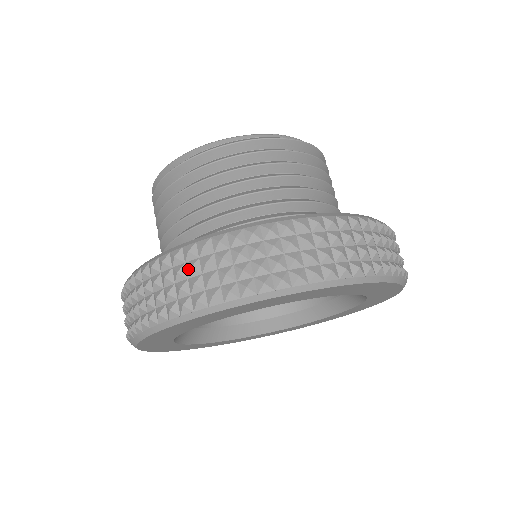
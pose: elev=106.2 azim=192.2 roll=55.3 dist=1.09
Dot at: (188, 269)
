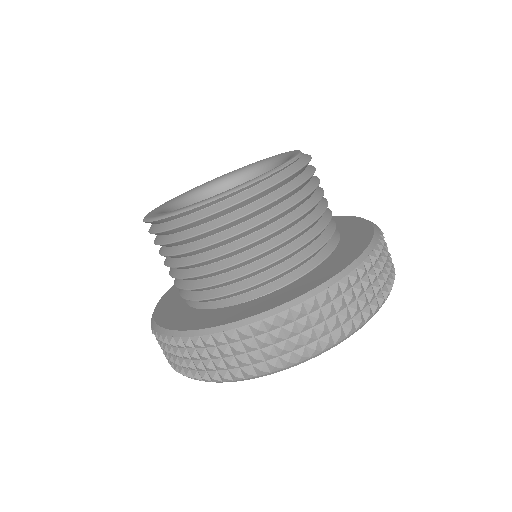
Dot at: (314, 320)
